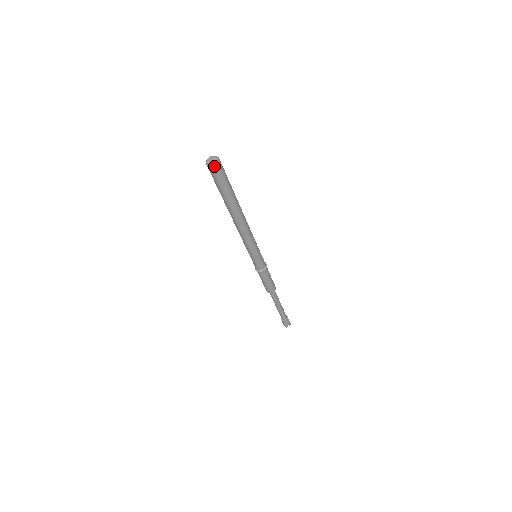
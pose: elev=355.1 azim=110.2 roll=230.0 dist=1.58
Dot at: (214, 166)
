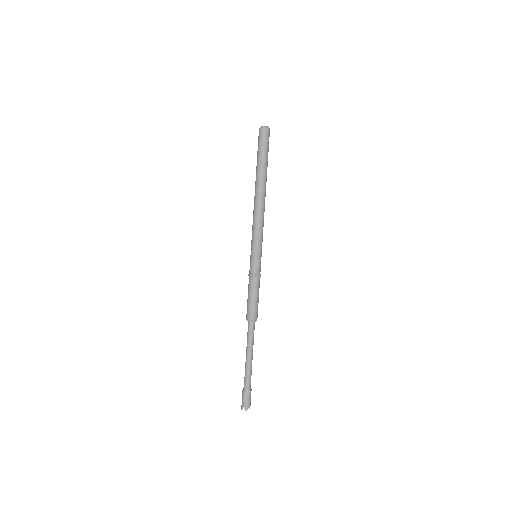
Dot at: (267, 129)
